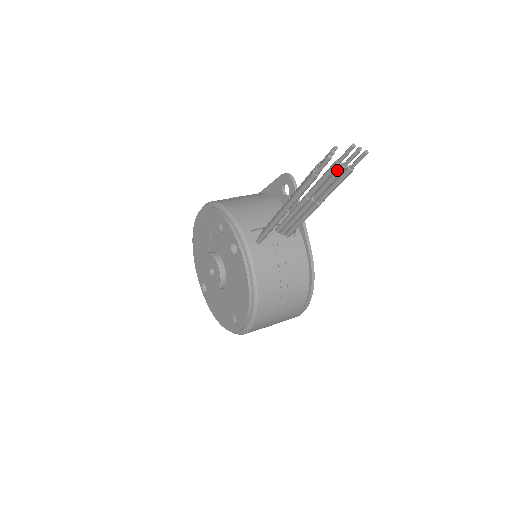
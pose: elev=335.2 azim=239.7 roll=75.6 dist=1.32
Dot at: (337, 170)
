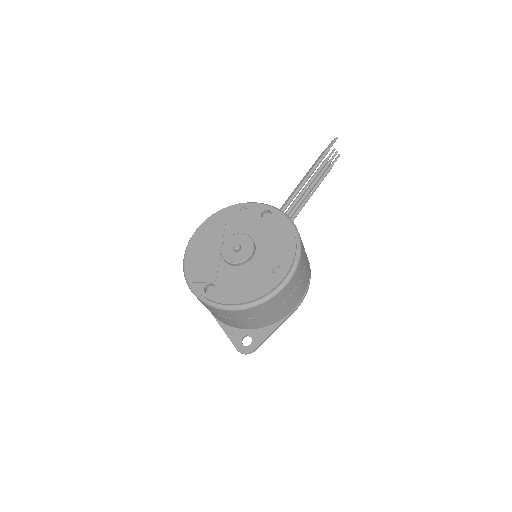
Dot at: (326, 165)
